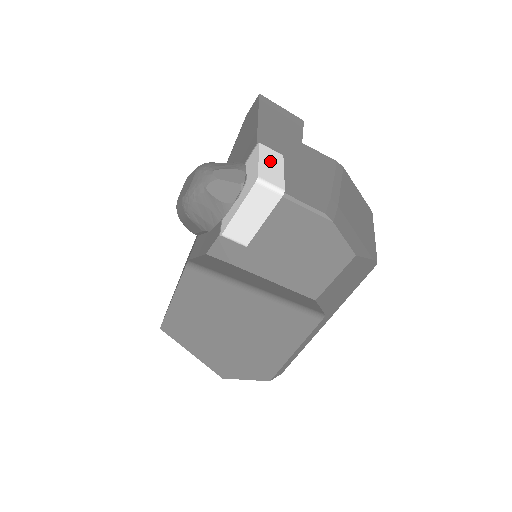
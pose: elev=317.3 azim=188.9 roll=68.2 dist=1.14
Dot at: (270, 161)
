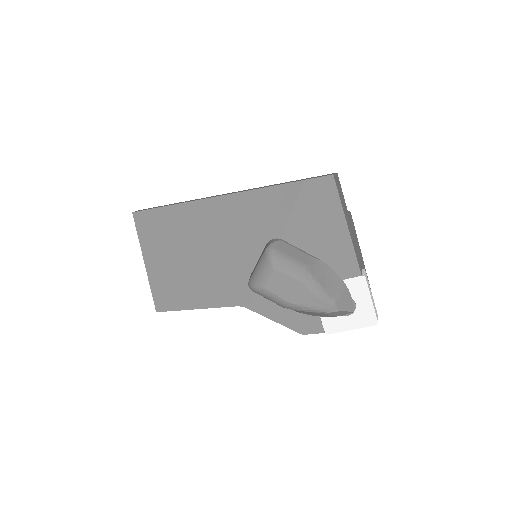
Dot at: occluded
